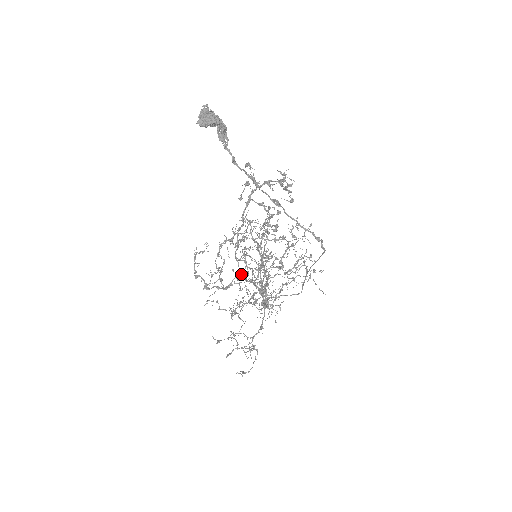
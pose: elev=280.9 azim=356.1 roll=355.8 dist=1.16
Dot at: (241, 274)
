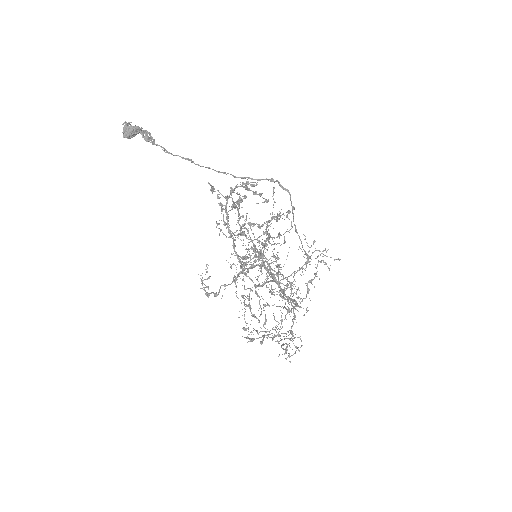
Dot at: (257, 286)
